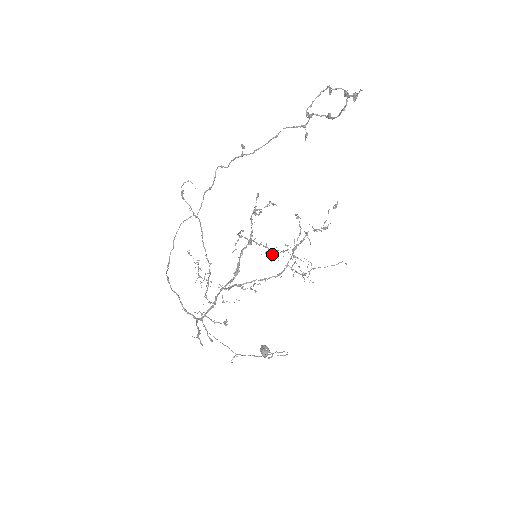
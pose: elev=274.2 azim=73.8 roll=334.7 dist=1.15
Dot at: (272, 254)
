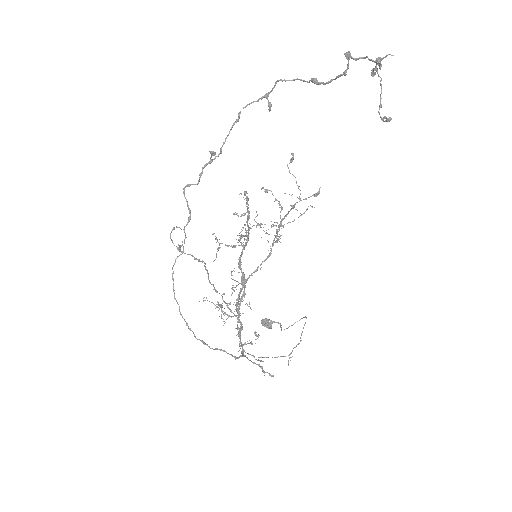
Dot at: occluded
